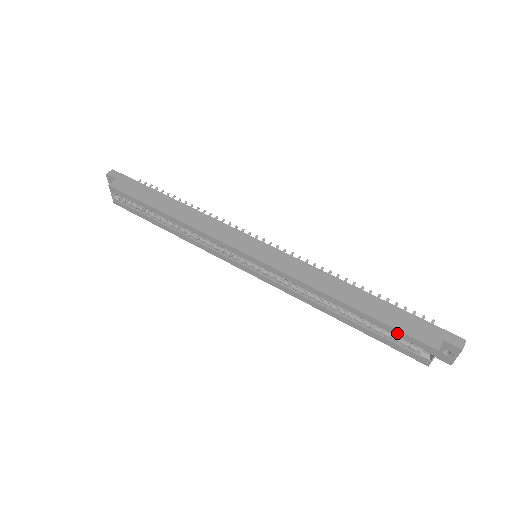
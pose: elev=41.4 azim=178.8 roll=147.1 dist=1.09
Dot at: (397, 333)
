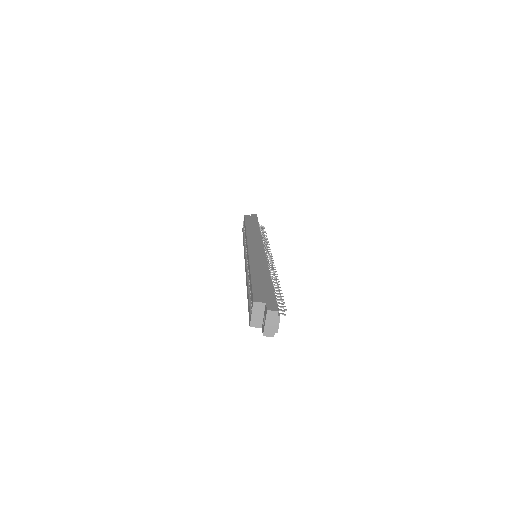
Dot at: (251, 291)
